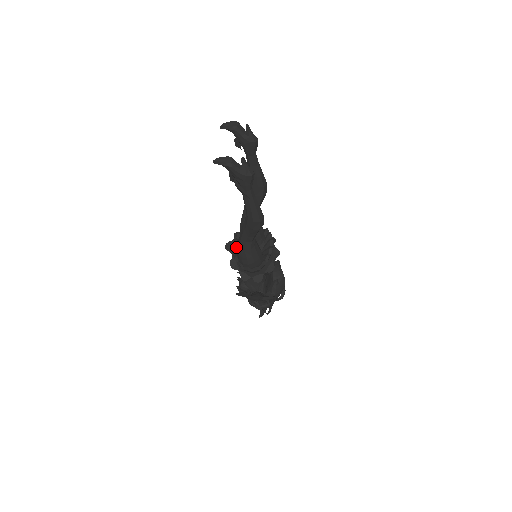
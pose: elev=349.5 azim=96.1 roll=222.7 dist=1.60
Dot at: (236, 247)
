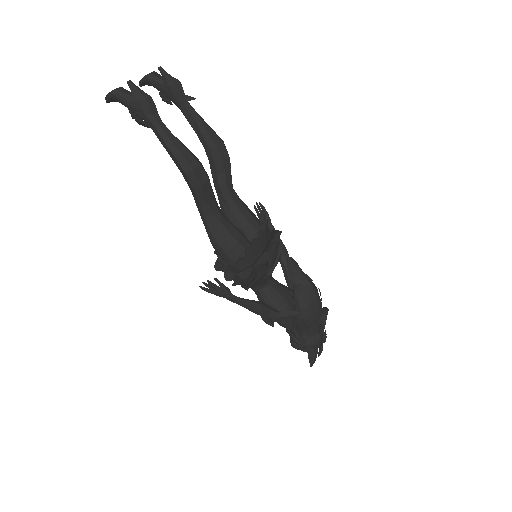
Dot at: occluded
